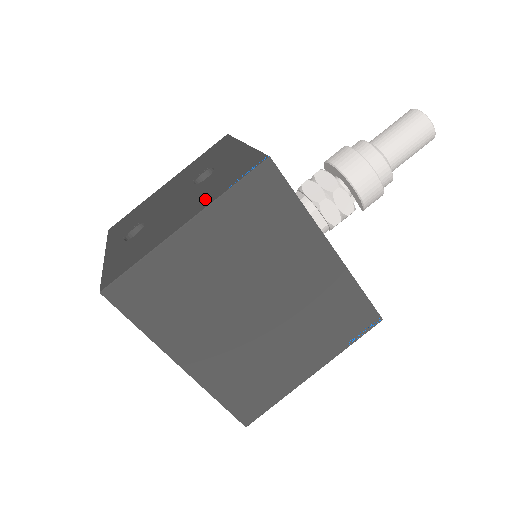
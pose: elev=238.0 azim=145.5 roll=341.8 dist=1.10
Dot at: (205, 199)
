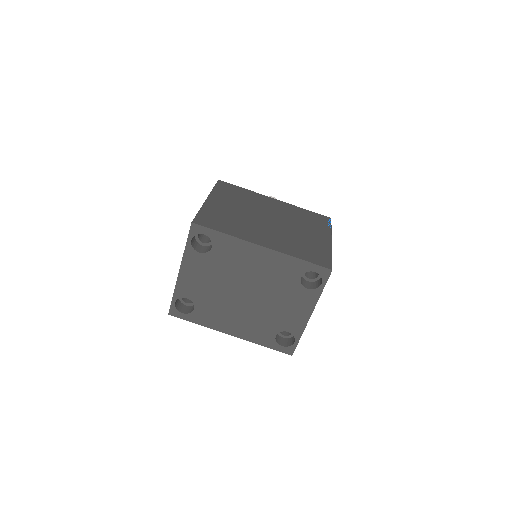
Dot at: occluded
